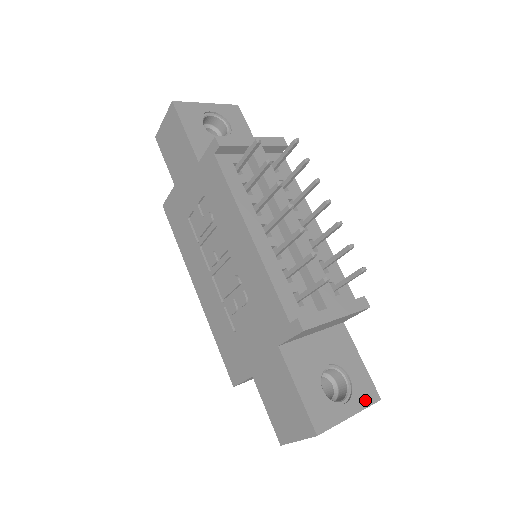
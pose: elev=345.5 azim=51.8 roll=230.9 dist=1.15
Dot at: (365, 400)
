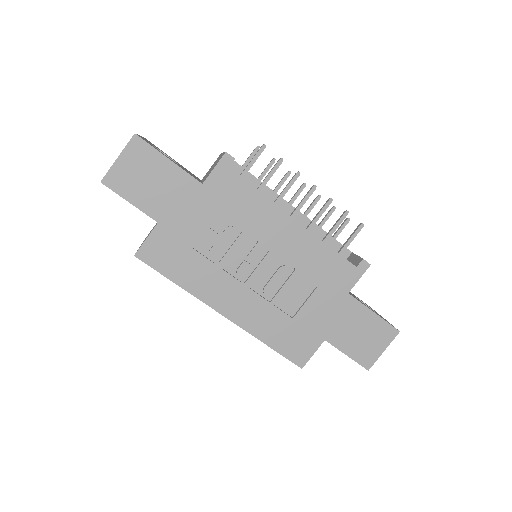
Dot at: occluded
